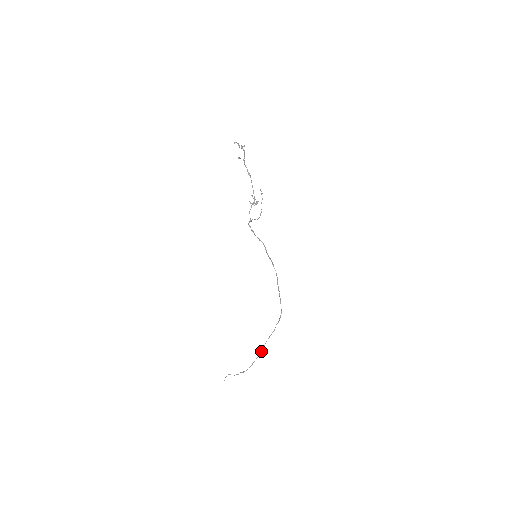
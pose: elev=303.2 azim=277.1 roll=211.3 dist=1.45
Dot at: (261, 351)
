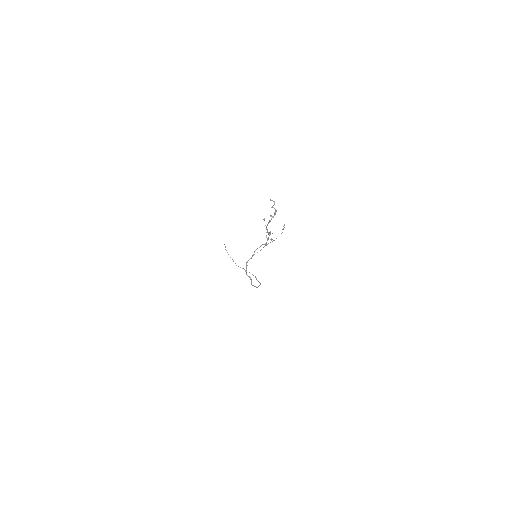
Dot at: occluded
